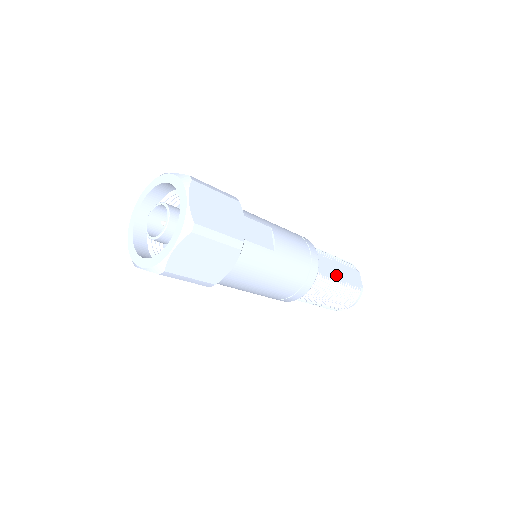
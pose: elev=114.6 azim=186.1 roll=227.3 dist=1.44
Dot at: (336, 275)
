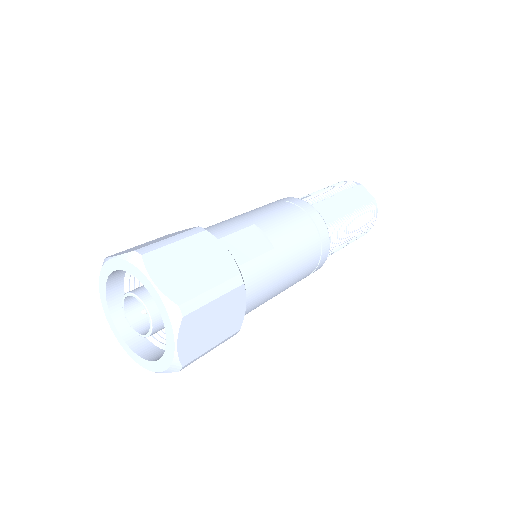
Dot at: (344, 210)
